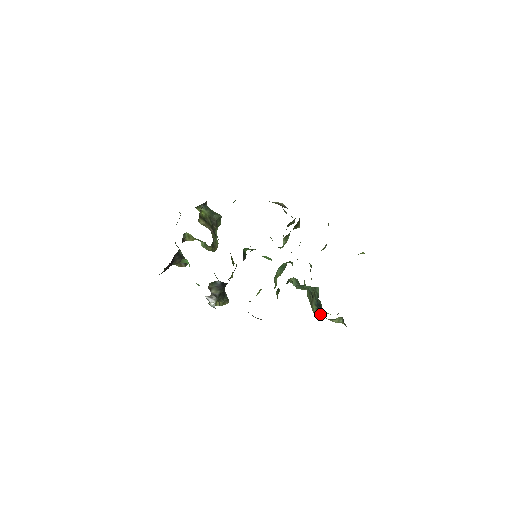
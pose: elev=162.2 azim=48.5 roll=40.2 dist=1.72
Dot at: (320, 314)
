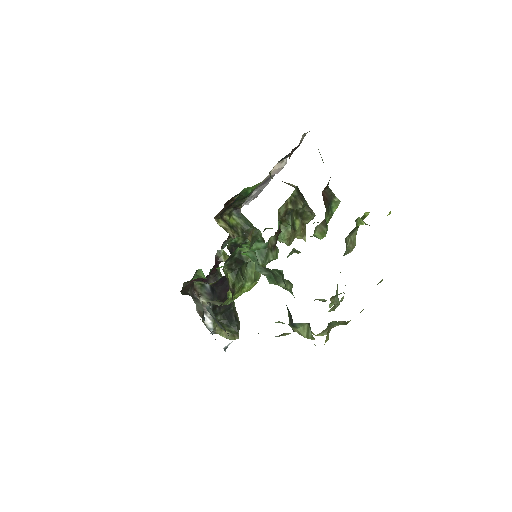
Dot at: occluded
